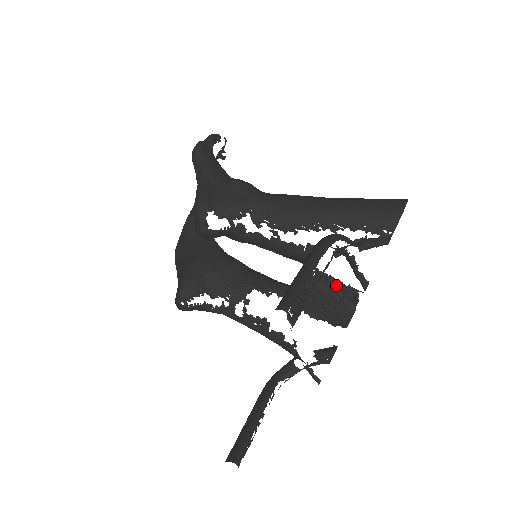
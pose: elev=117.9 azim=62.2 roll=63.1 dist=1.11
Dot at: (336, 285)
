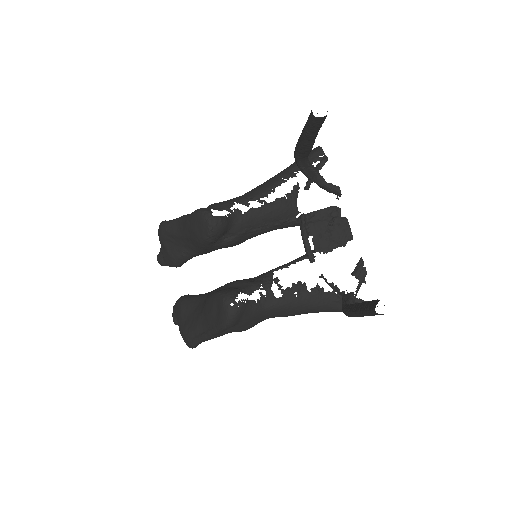
Dot at: (322, 213)
